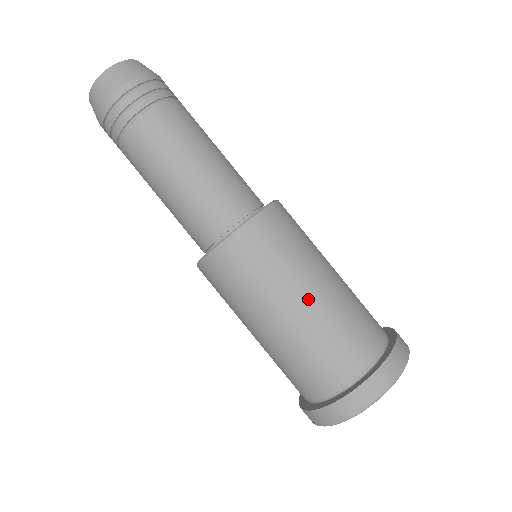
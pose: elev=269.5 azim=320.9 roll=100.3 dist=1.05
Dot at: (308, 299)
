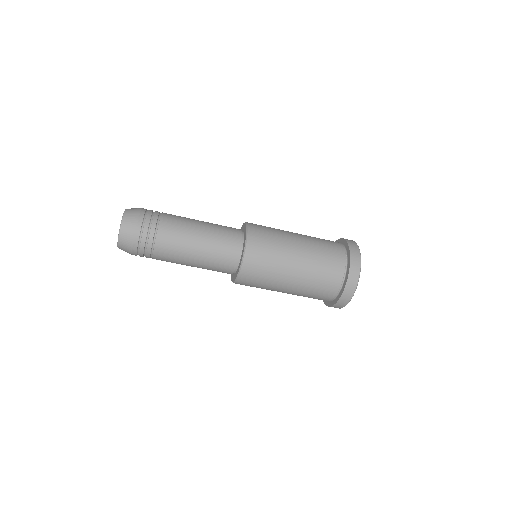
Dot at: (298, 263)
